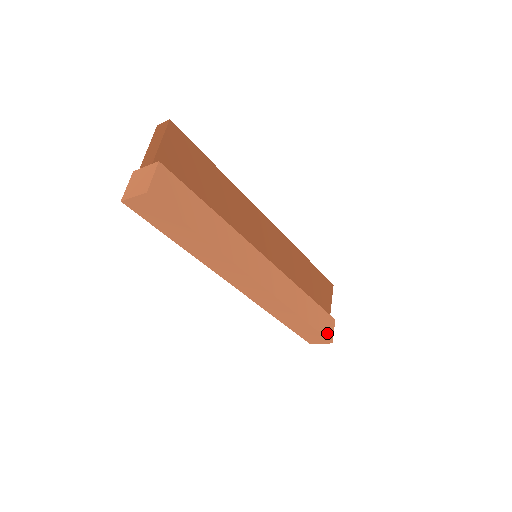
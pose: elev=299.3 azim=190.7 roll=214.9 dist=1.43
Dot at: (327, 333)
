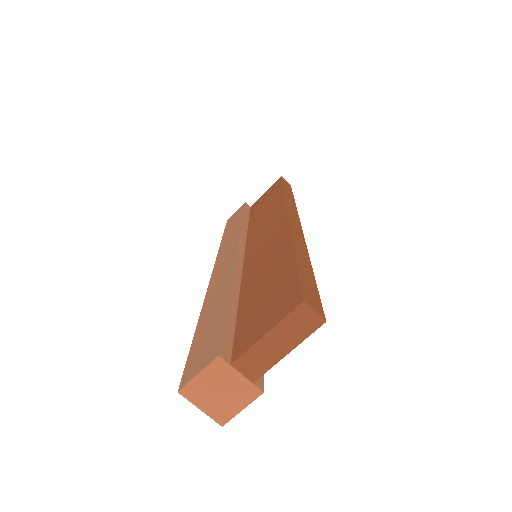
Dot at: occluded
